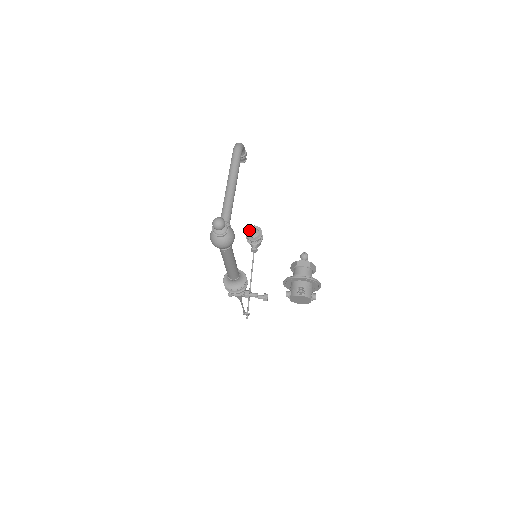
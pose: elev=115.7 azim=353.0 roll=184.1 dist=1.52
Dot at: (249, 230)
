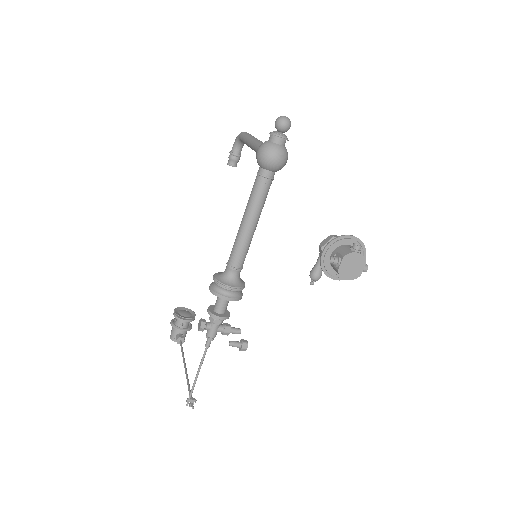
Dot at: (178, 310)
